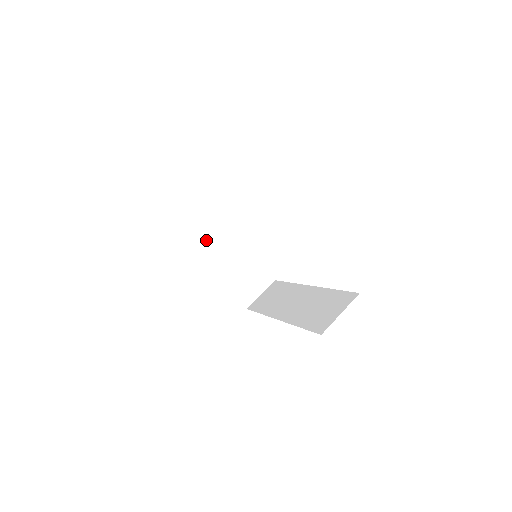
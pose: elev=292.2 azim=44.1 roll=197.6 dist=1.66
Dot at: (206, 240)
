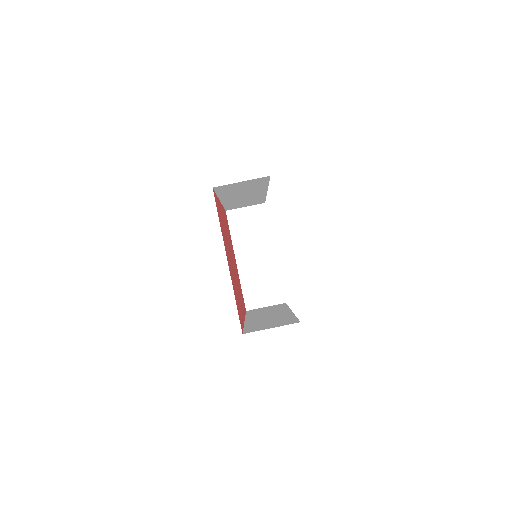
Dot at: (244, 234)
